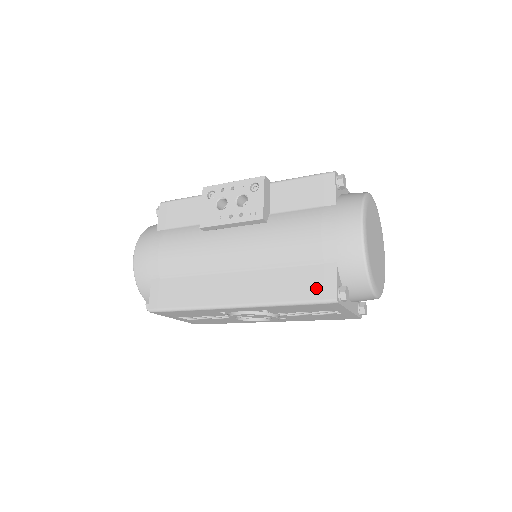
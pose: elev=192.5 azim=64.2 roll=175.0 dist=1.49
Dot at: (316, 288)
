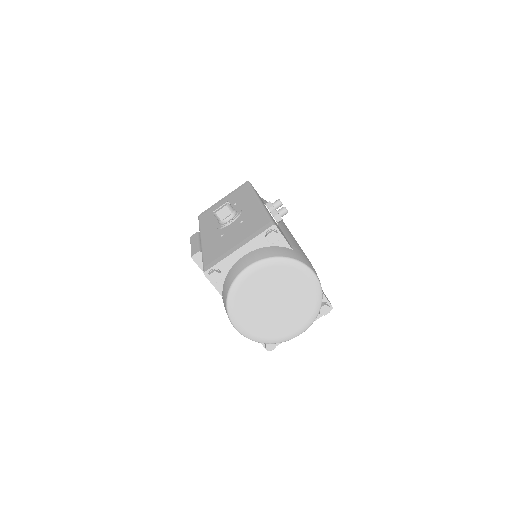
Dot at: occluded
